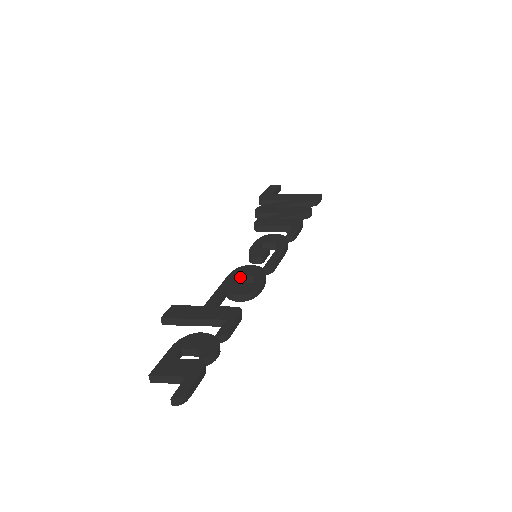
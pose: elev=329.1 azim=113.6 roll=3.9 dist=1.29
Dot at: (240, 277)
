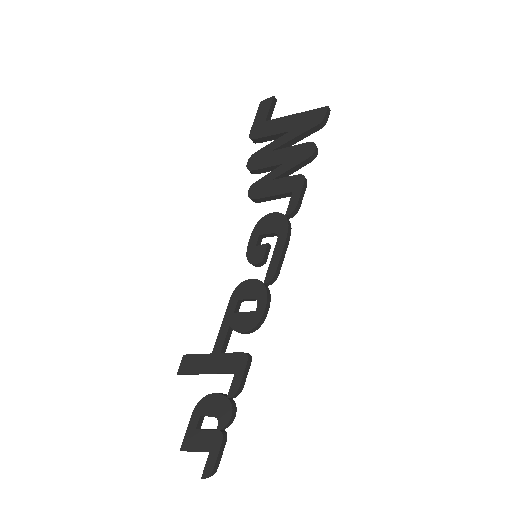
Dot at: (242, 300)
